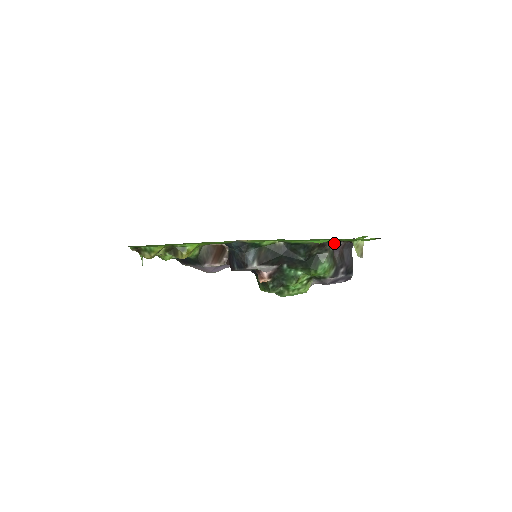
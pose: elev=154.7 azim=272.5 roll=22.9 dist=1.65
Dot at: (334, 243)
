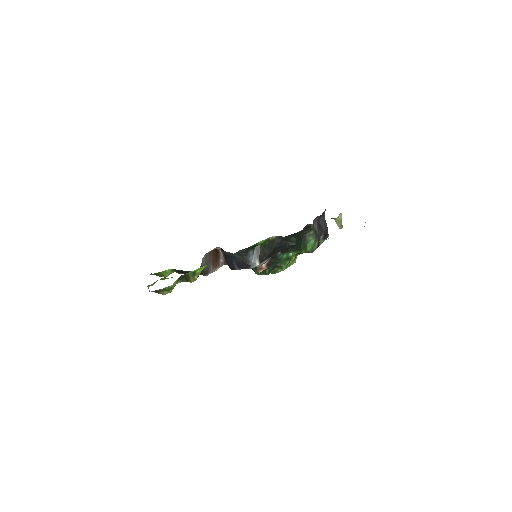
Dot at: (316, 221)
